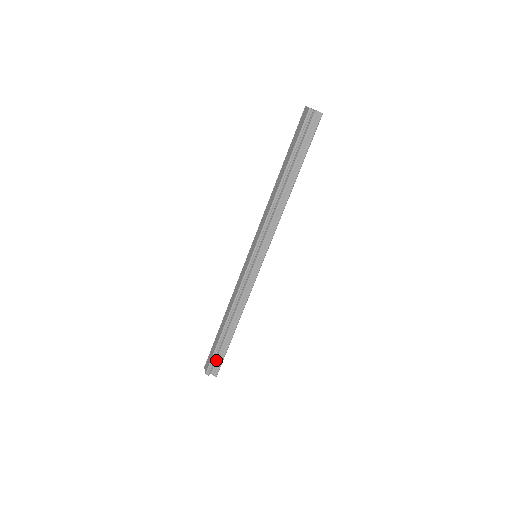
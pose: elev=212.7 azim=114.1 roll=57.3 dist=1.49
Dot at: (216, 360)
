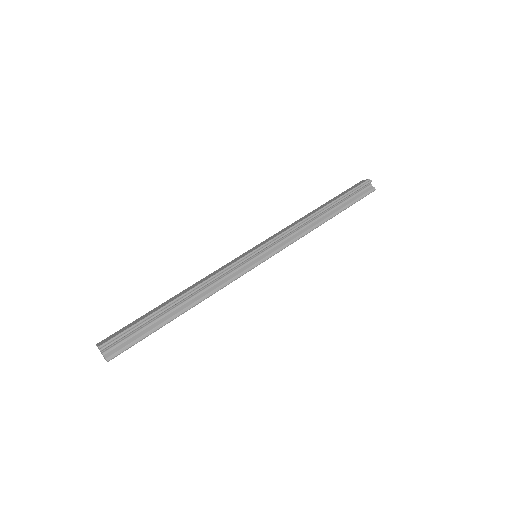
Dot at: (126, 338)
